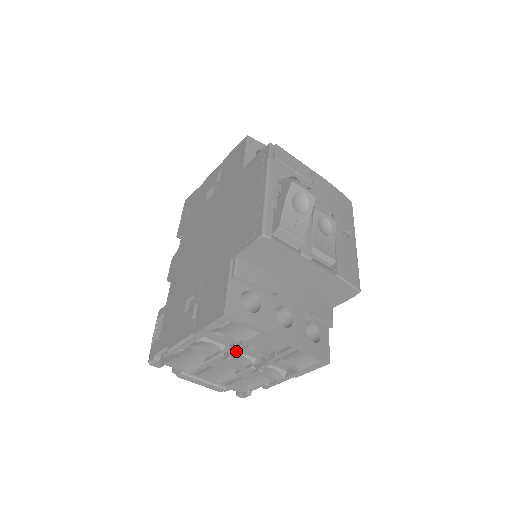
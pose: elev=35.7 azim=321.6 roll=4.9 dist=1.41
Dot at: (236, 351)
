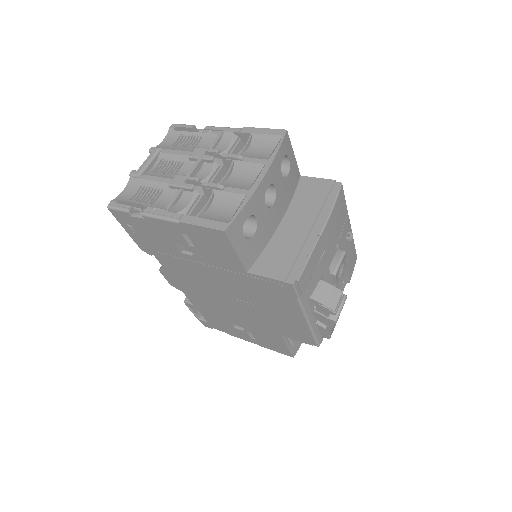
Dot at: occluded
